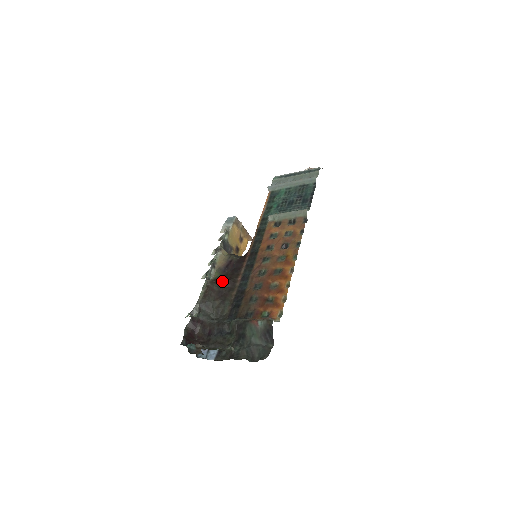
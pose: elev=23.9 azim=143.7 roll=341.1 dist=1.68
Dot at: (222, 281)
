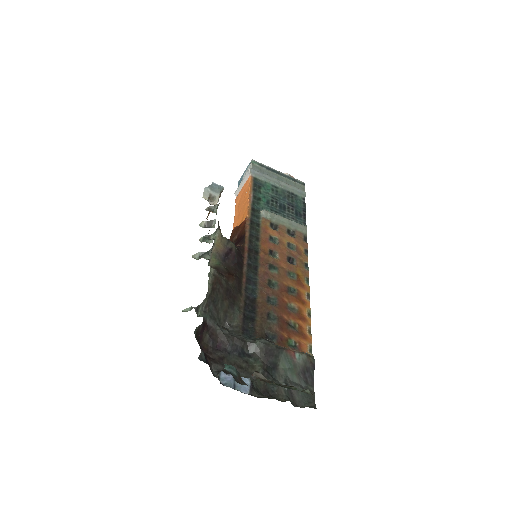
Dot at: (229, 275)
